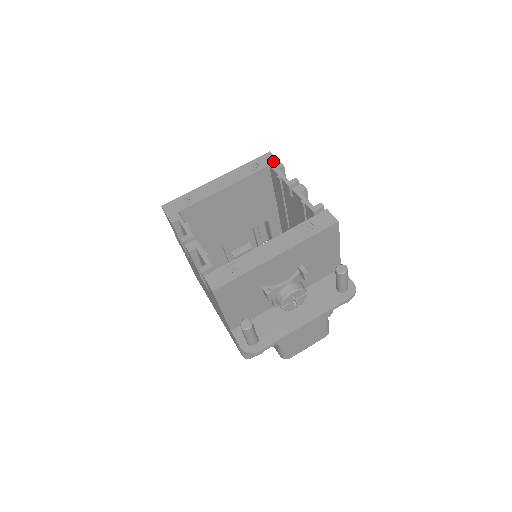
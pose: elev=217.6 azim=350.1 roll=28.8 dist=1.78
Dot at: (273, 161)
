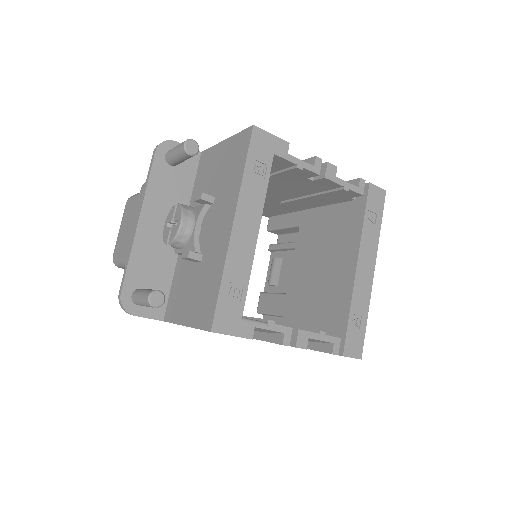
Dot at: (273, 143)
